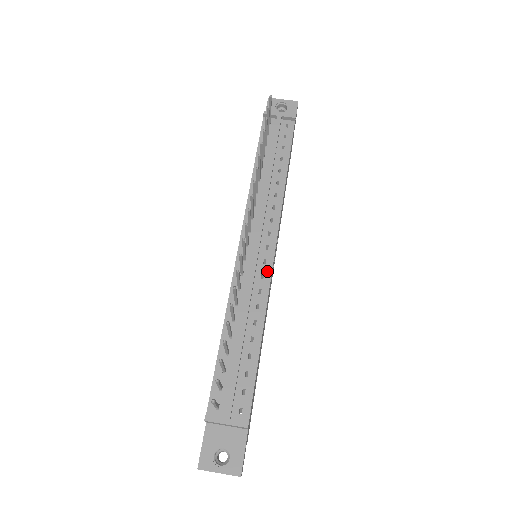
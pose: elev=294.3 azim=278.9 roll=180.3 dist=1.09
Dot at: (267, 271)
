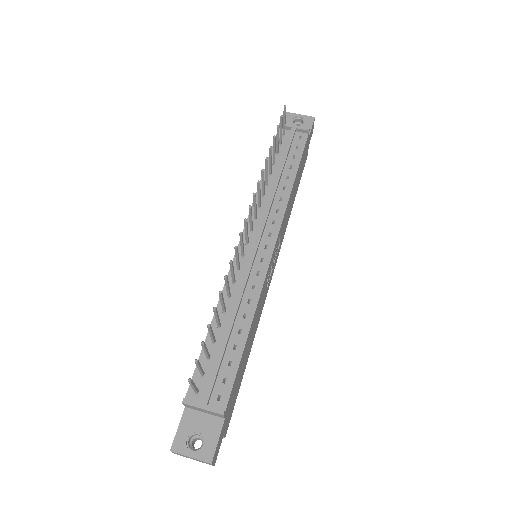
Dot at: (263, 269)
